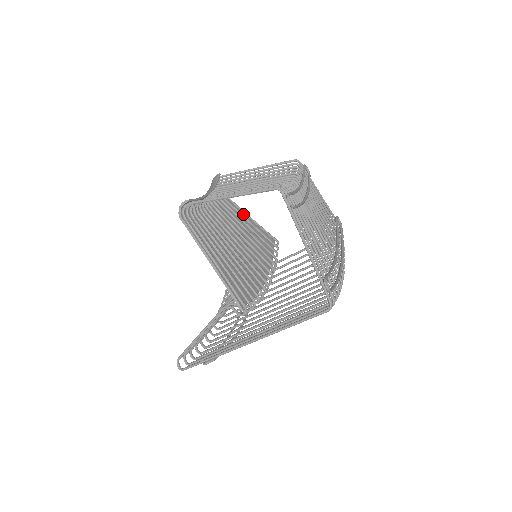
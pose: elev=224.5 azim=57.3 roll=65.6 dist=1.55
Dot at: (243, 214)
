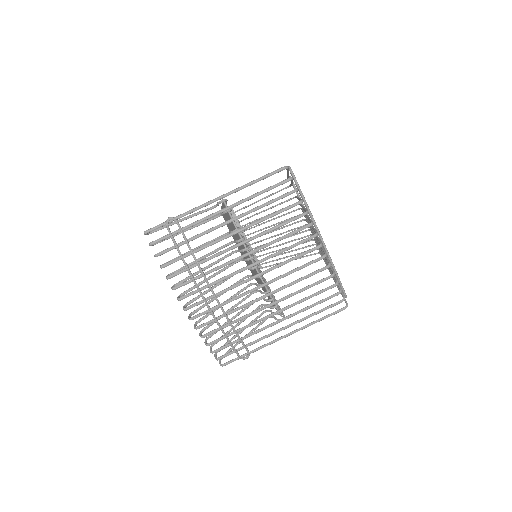
Dot at: occluded
